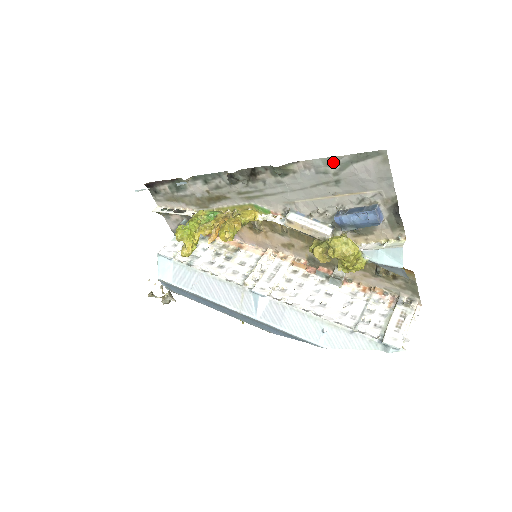
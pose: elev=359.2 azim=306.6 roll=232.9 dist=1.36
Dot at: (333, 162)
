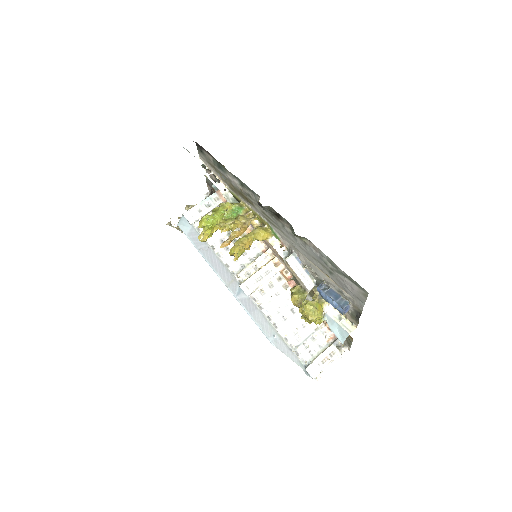
Dot at: (333, 264)
